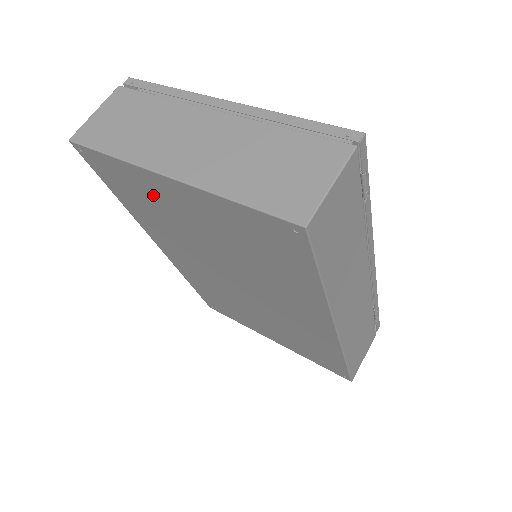
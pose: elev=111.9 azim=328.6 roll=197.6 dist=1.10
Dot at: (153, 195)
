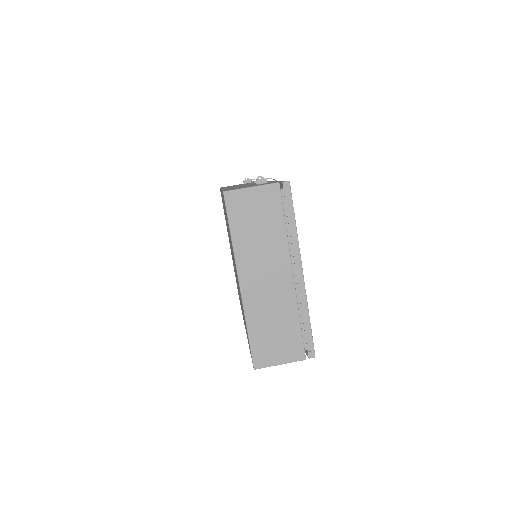
Dot at: occluded
